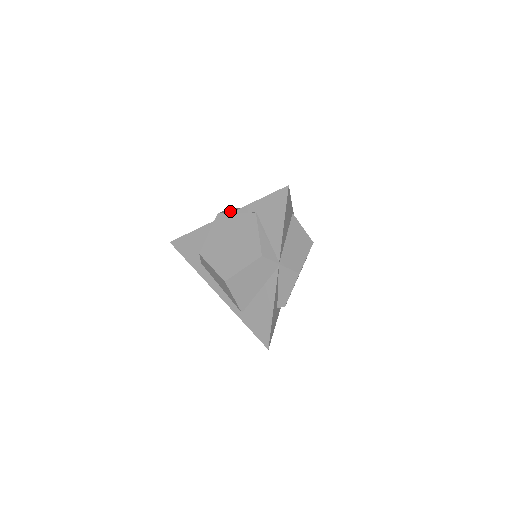
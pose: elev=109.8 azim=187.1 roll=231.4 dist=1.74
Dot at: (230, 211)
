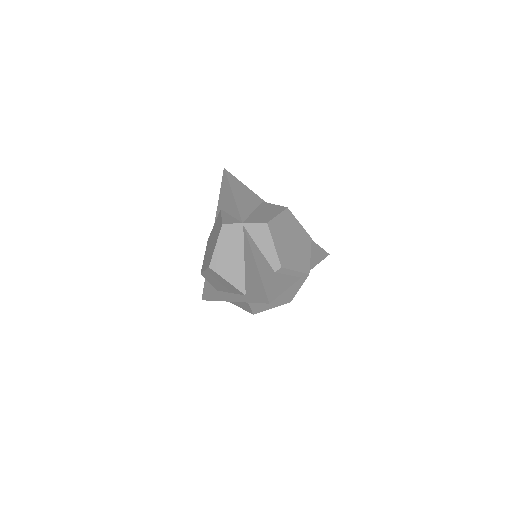
Dot at: occluded
